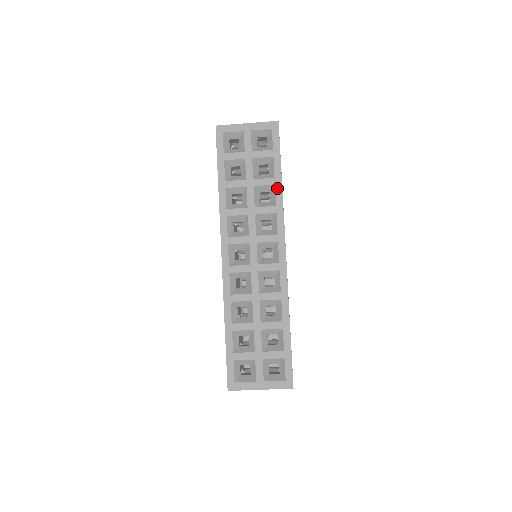
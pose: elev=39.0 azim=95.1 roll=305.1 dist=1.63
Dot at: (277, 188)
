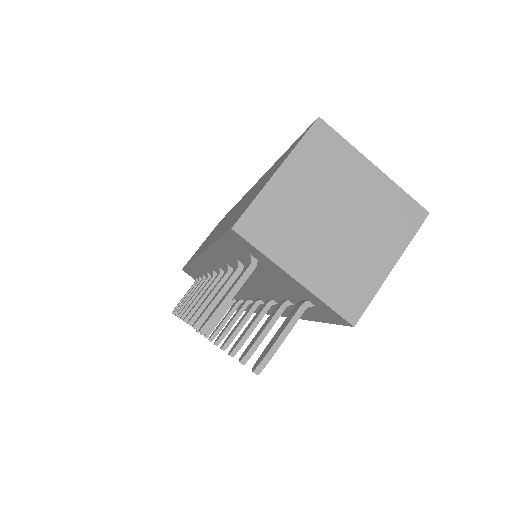
Dot at: occluded
